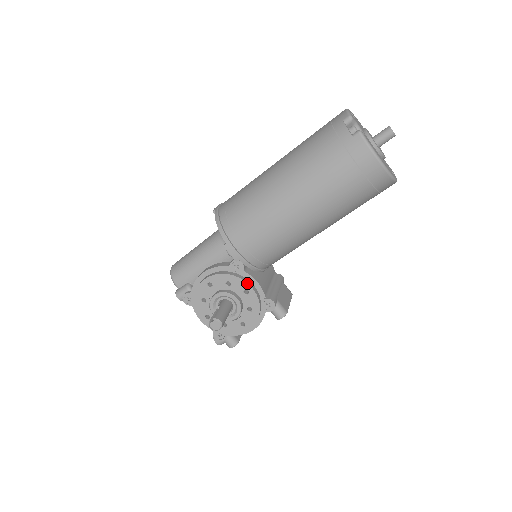
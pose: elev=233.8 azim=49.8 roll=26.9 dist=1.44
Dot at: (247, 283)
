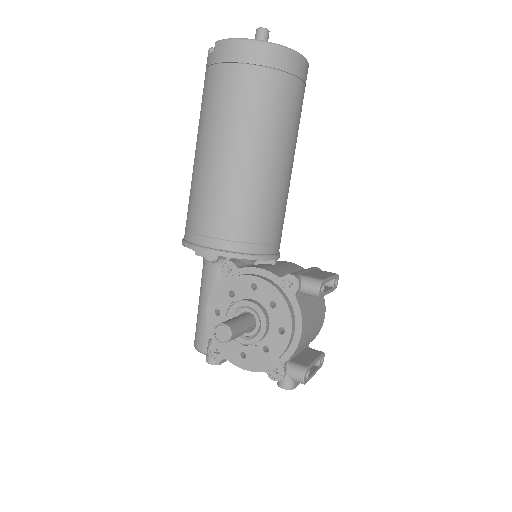
Dot at: (246, 275)
